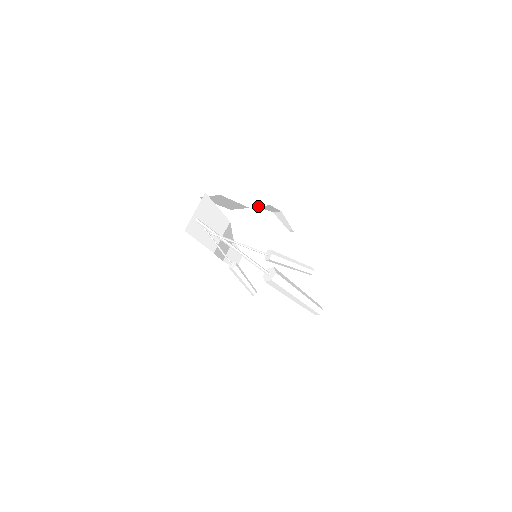
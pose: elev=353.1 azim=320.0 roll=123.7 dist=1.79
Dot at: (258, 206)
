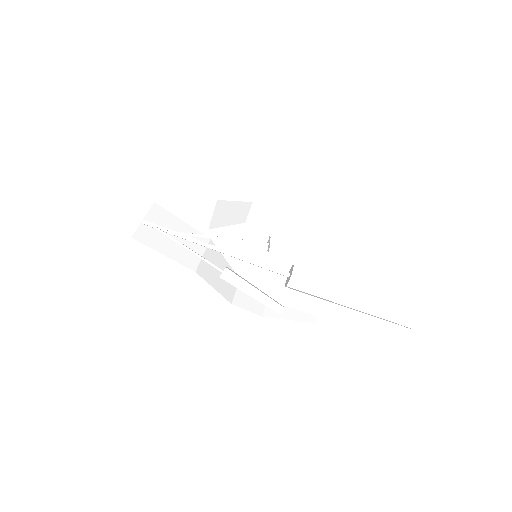
Dot at: (246, 220)
